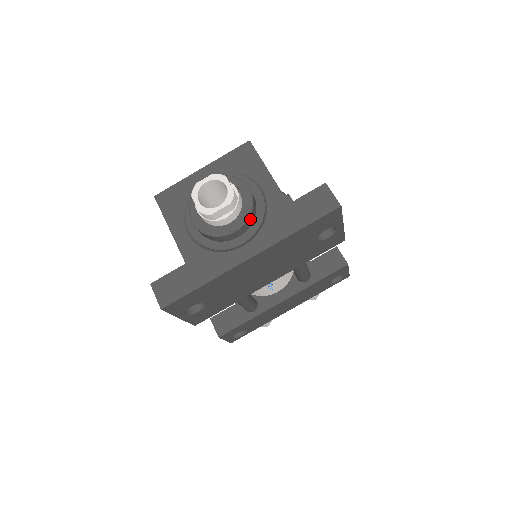
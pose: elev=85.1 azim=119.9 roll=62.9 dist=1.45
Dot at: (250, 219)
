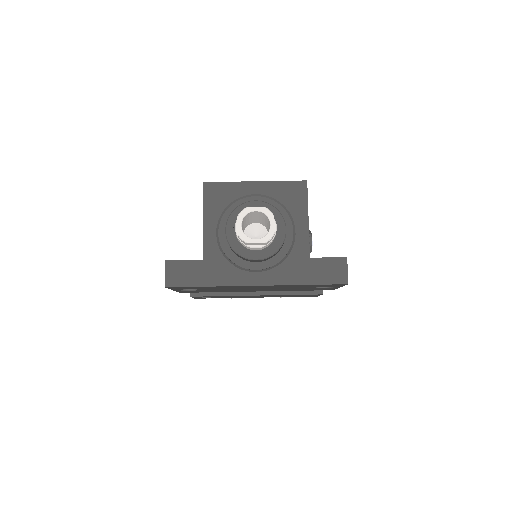
Dot at: (273, 255)
